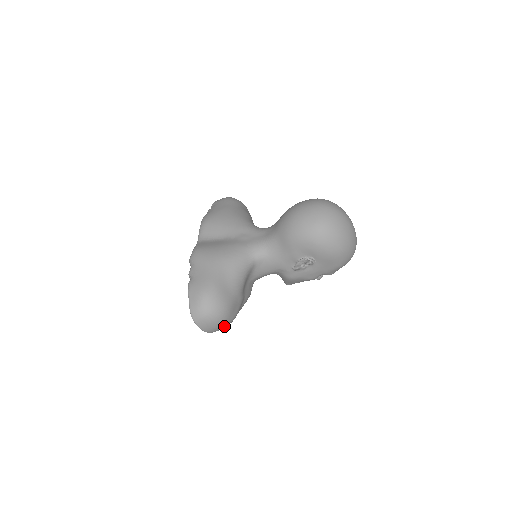
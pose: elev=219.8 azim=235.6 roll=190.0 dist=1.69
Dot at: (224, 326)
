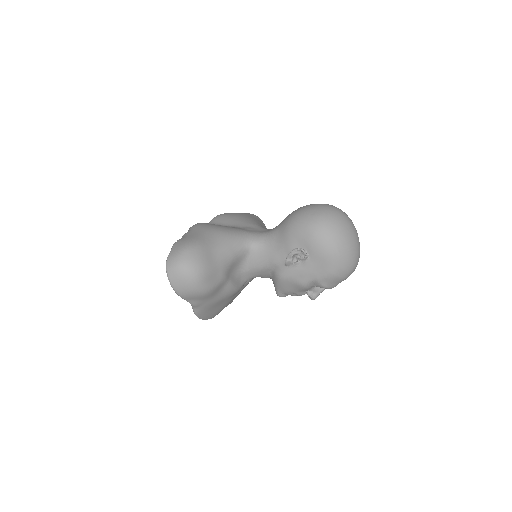
Dot at: (195, 291)
